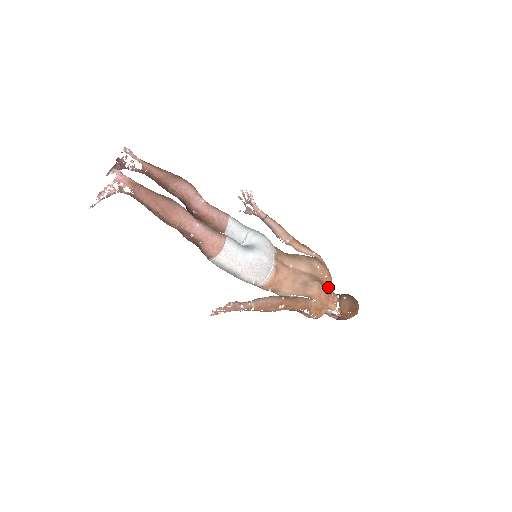
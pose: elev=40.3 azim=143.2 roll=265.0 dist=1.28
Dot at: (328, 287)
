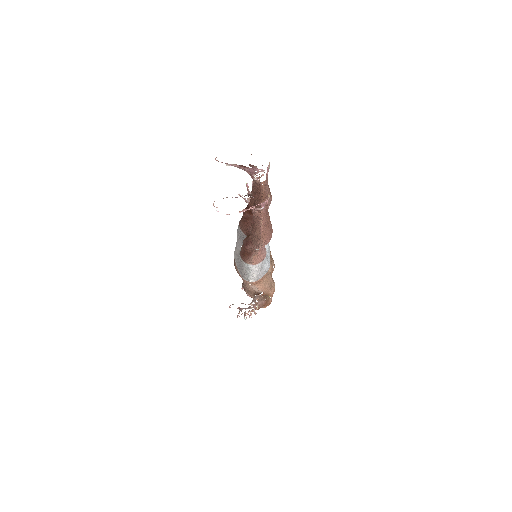
Dot at: occluded
